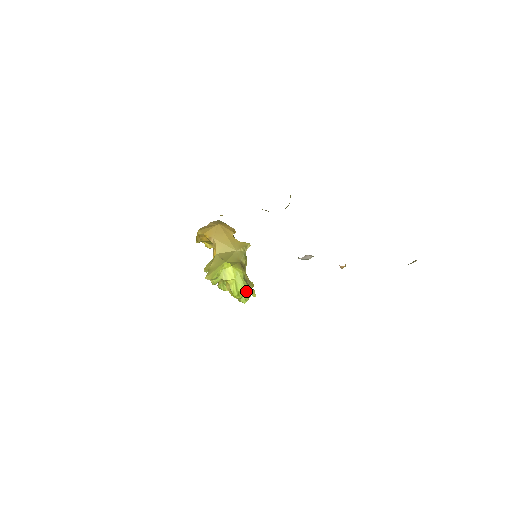
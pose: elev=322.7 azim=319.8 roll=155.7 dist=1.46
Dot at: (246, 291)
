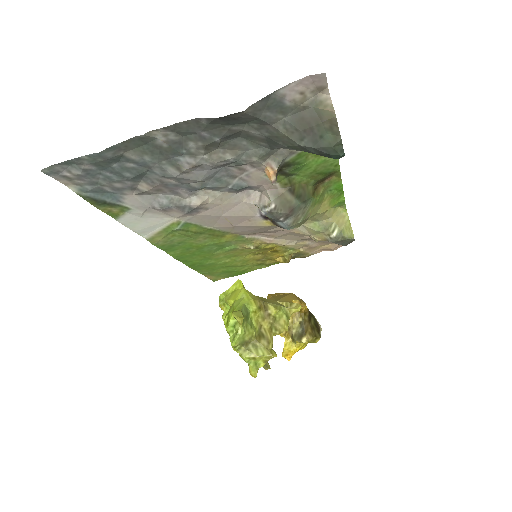
Dot at: occluded
